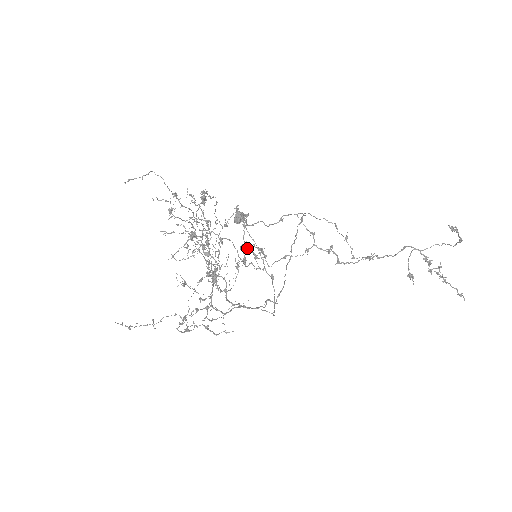
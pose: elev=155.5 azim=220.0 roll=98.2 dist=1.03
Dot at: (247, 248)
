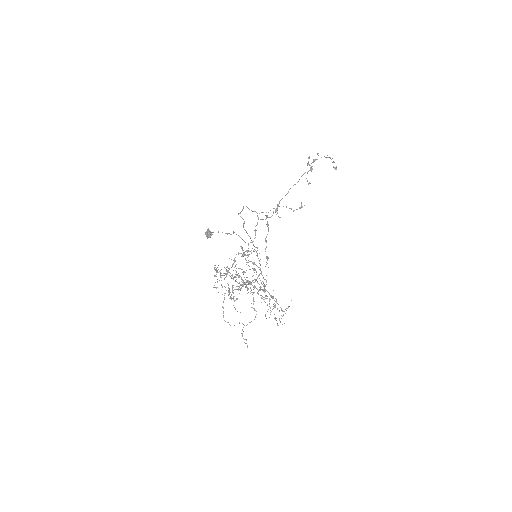
Dot at: occluded
